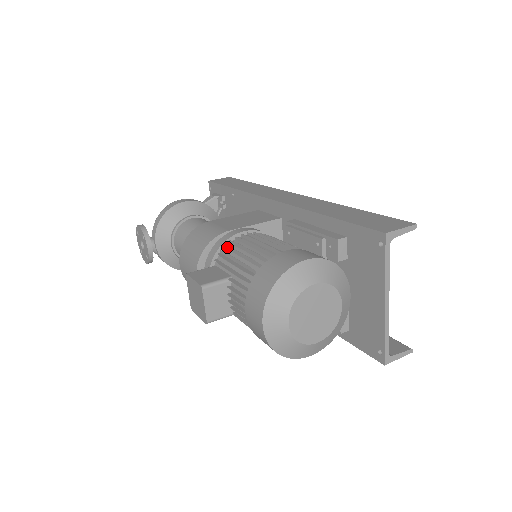
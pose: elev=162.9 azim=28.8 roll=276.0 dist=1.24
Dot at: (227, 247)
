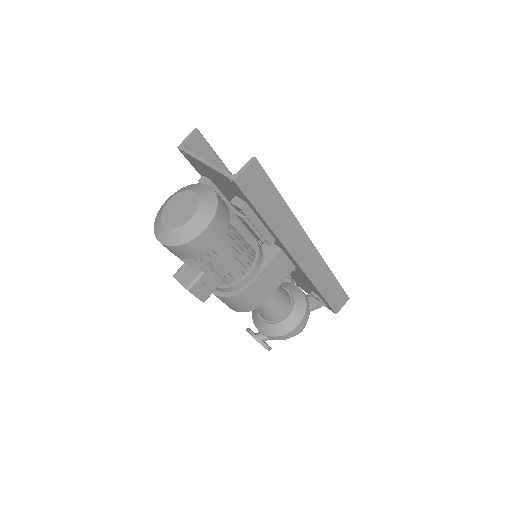
Dot at: occluded
